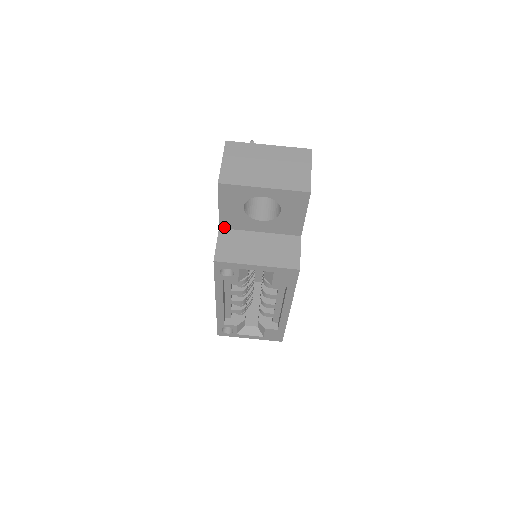
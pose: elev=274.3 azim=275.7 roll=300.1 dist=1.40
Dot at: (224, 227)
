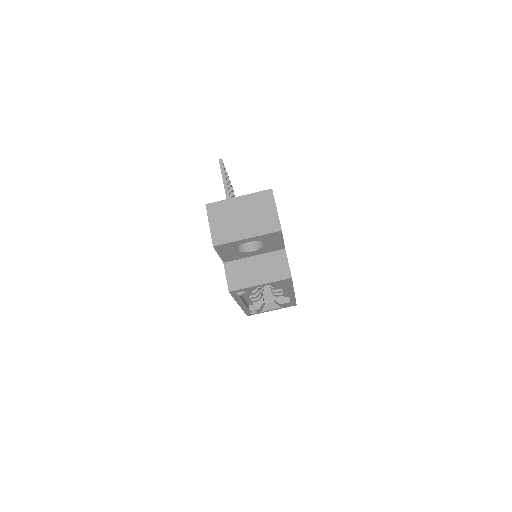
Dot at: (227, 261)
